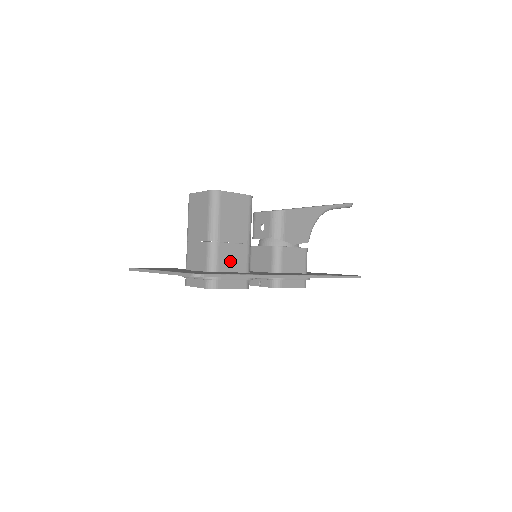
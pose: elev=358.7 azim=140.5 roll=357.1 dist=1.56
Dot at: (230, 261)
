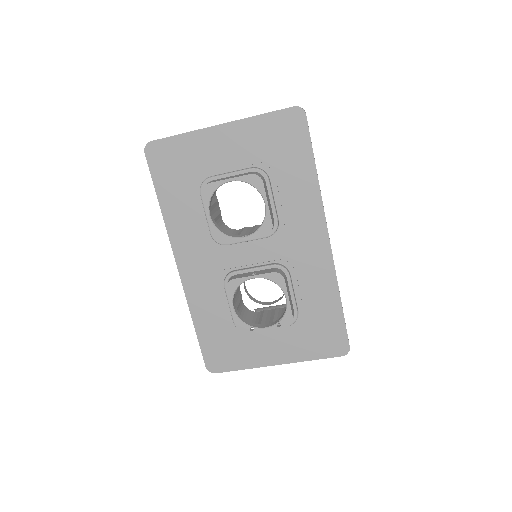
Dot at: occluded
